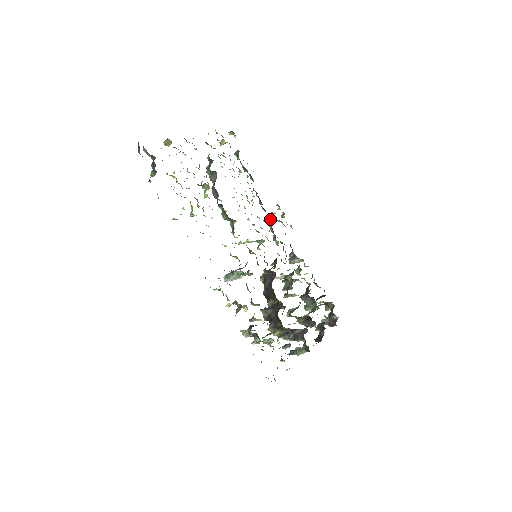
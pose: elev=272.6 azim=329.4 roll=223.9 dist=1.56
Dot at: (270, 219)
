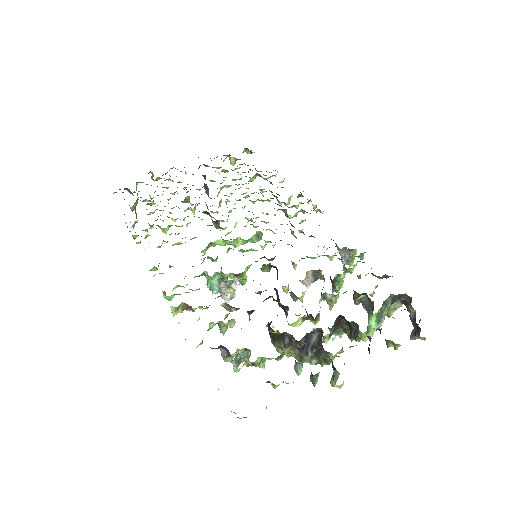
Dot at: (286, 212)
